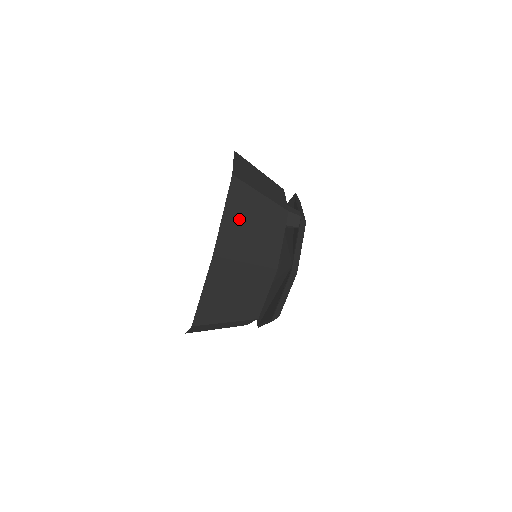
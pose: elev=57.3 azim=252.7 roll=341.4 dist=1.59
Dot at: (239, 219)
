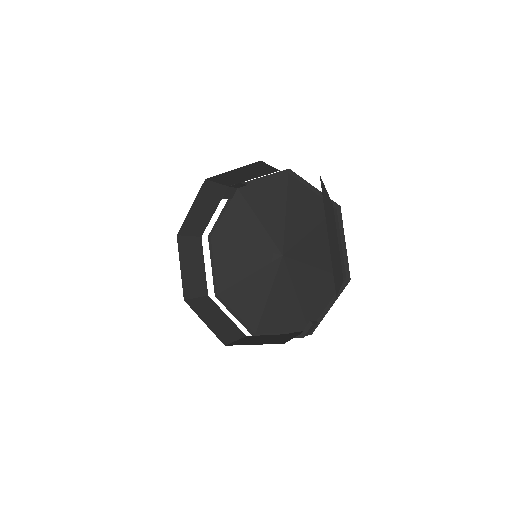
Dot at: occluded
